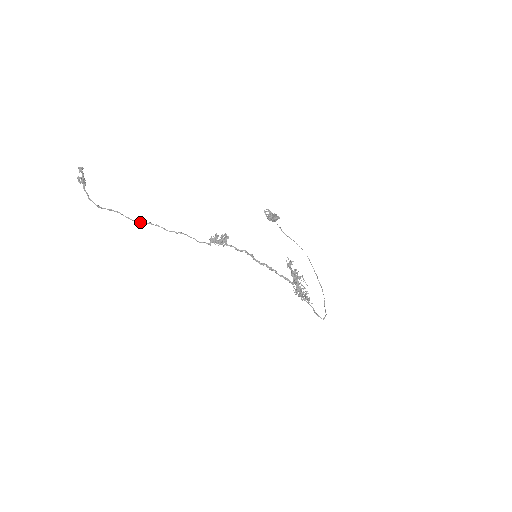
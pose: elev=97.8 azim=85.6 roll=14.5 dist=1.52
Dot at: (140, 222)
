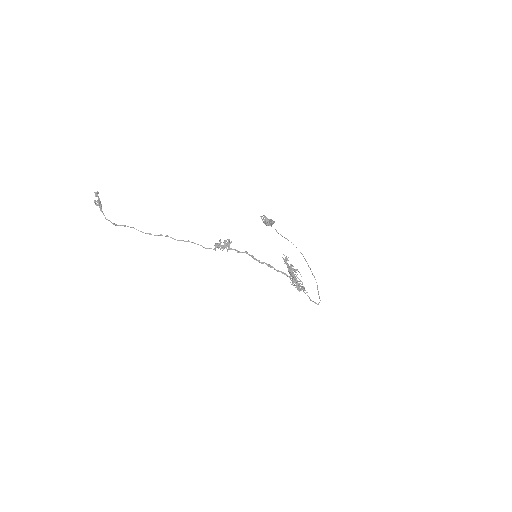
Dot at: occluded
